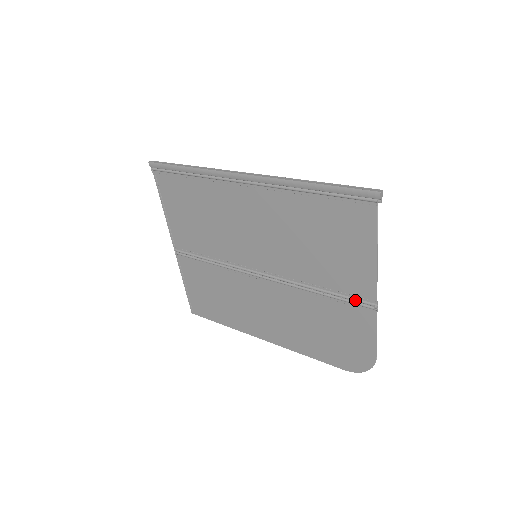
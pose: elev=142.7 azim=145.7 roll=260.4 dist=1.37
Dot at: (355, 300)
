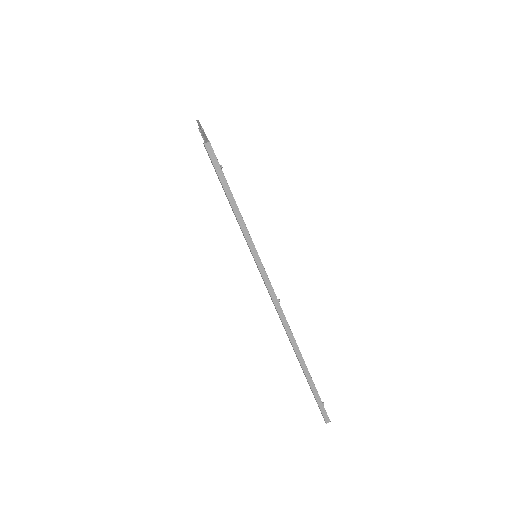
Dot at: occluded
